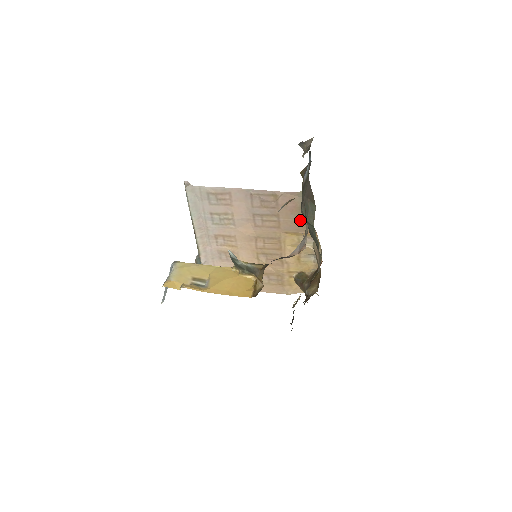
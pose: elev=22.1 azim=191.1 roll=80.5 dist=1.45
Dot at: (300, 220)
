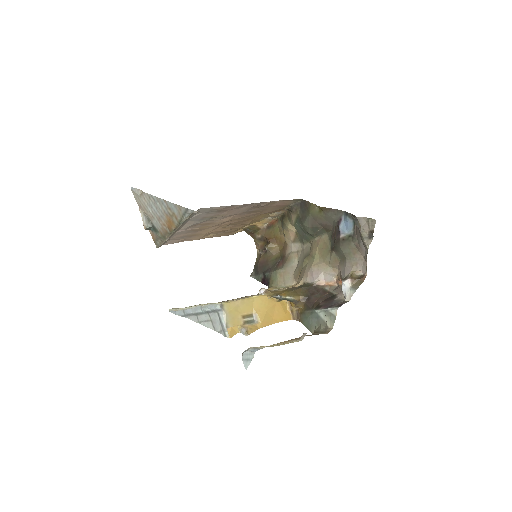
Dot at: (281, 209)
